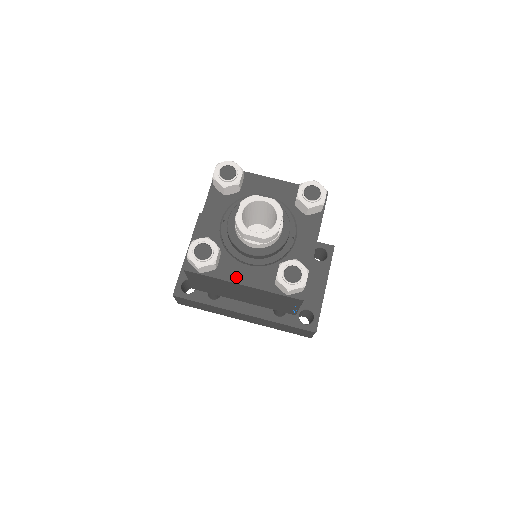
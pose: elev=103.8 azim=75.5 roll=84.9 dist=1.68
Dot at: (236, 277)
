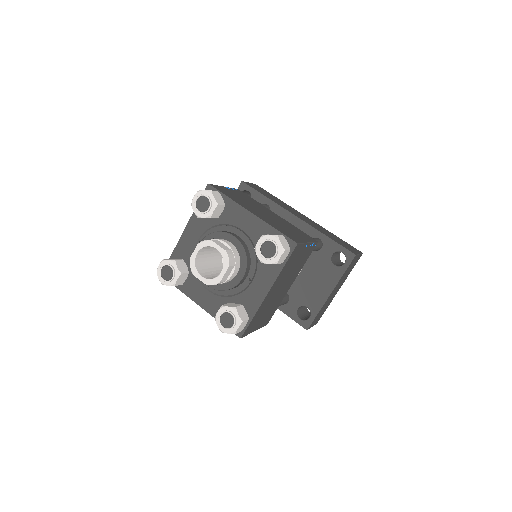
Dot at: (196, 297)
